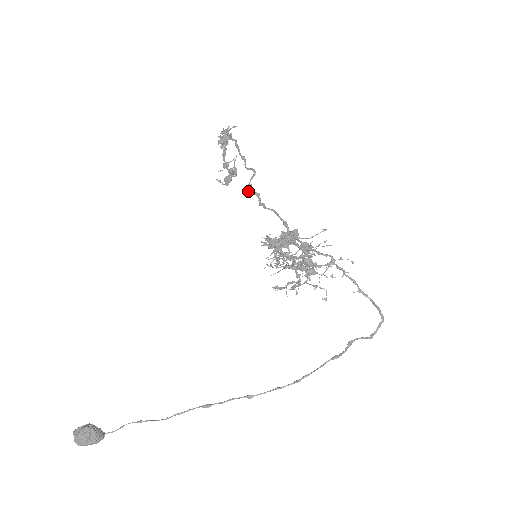
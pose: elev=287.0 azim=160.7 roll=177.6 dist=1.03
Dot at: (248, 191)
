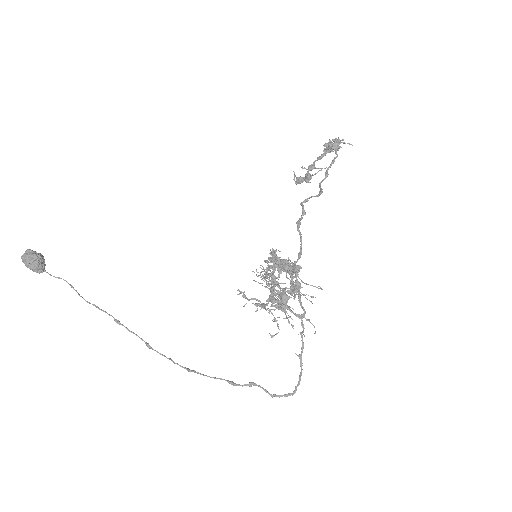
Dot at: (300, 203)
